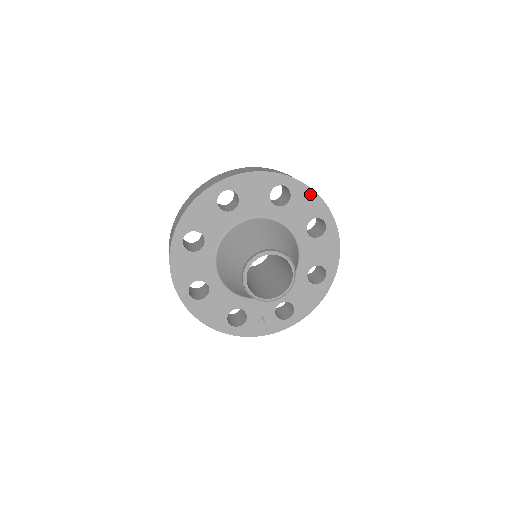
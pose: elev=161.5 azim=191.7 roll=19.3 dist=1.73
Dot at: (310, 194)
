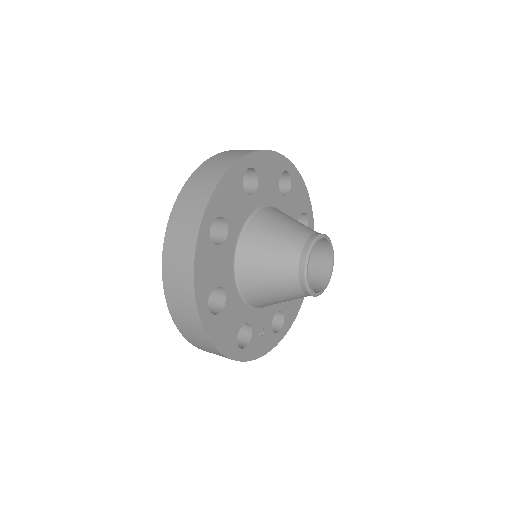
Dot at: (302, 186)
